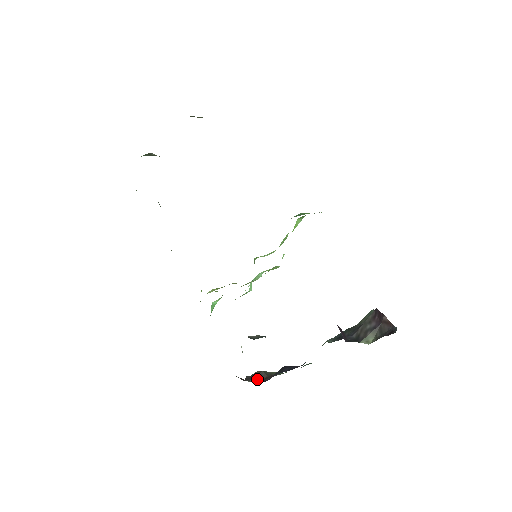
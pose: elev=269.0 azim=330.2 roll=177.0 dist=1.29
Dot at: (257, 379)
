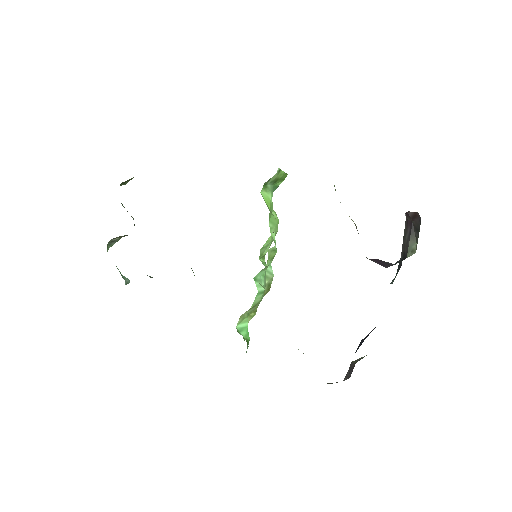
Dot at: (349, 373)
